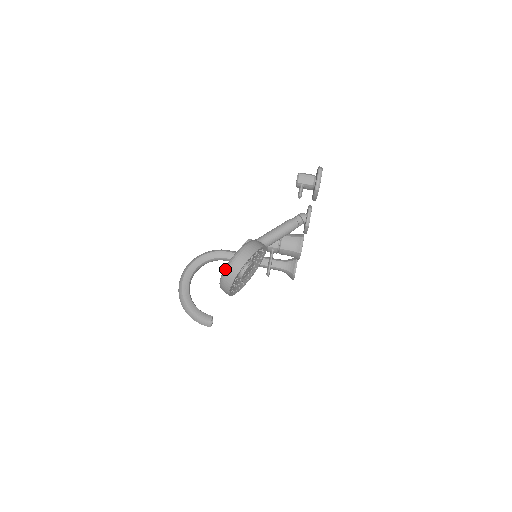
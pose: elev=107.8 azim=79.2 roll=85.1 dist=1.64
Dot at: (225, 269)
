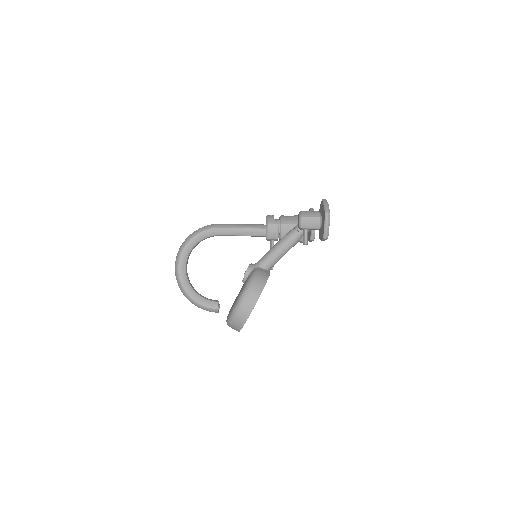
Dot at: (231, 316)
